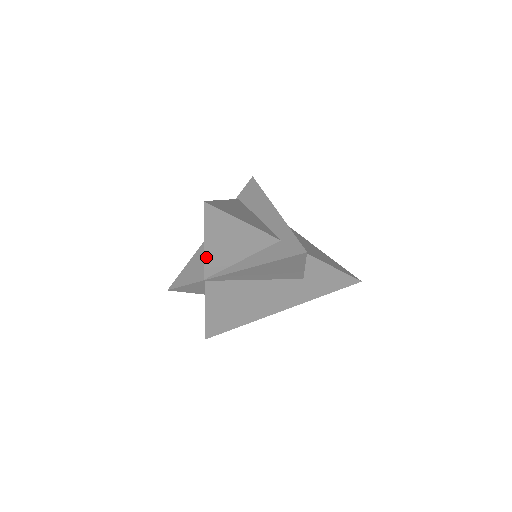
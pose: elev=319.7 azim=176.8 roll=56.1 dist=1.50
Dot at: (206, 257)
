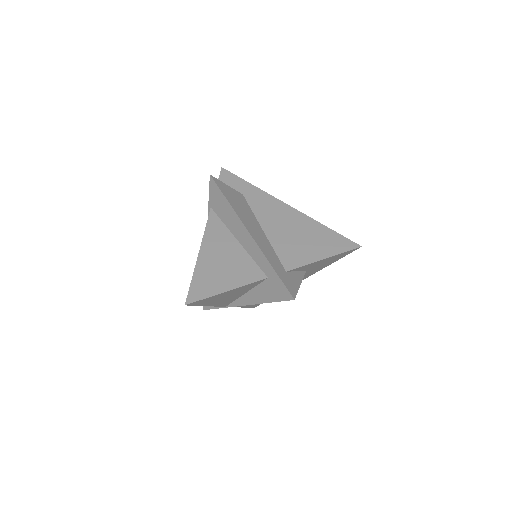
Dot at: (215, 306)
